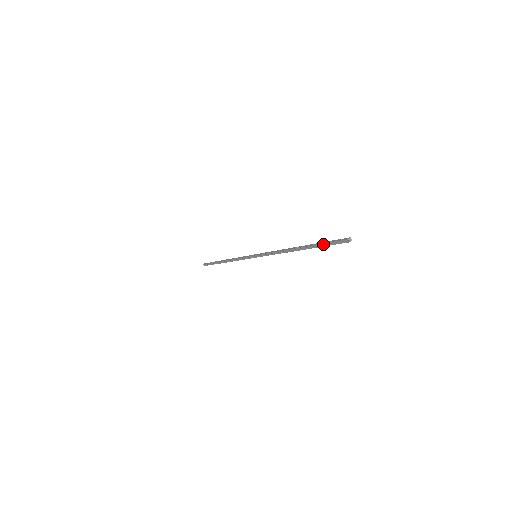
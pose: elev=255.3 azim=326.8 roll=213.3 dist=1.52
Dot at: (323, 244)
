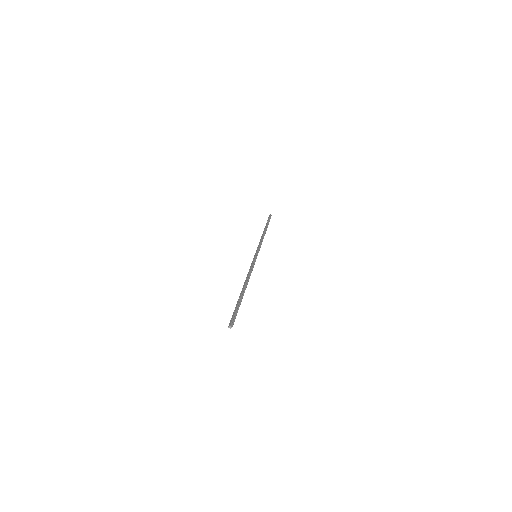
Dot at: (235, 308)
